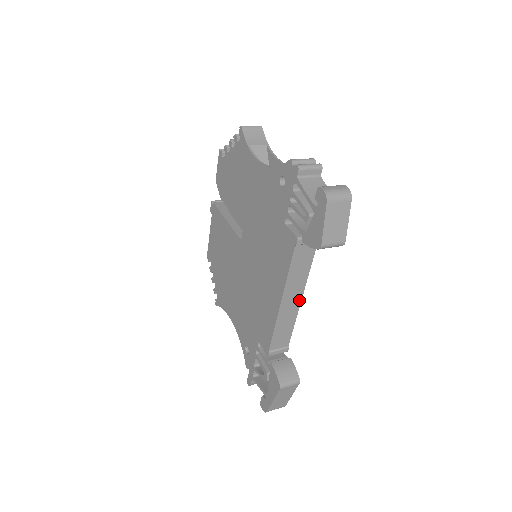
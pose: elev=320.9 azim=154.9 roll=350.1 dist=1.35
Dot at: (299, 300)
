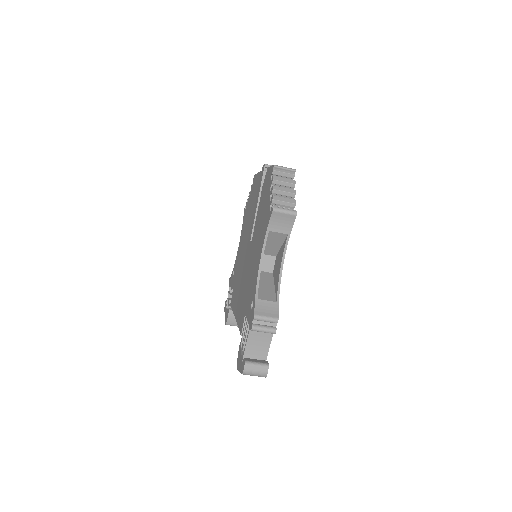
Dot at: occluded
